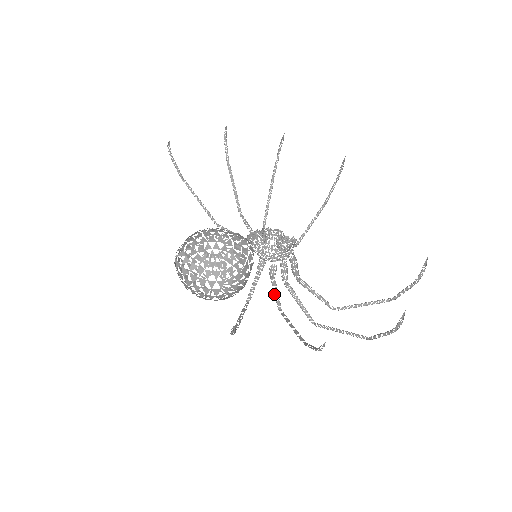
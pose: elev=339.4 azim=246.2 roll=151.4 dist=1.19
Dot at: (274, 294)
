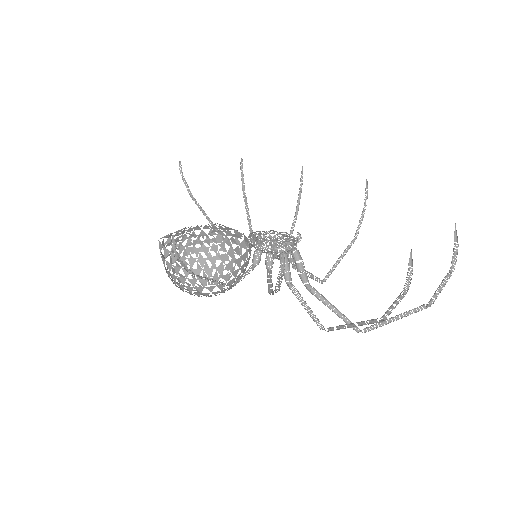
Dot at: (267, 281)
